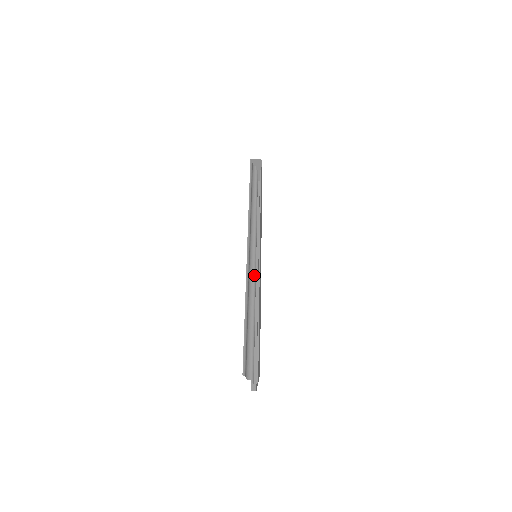
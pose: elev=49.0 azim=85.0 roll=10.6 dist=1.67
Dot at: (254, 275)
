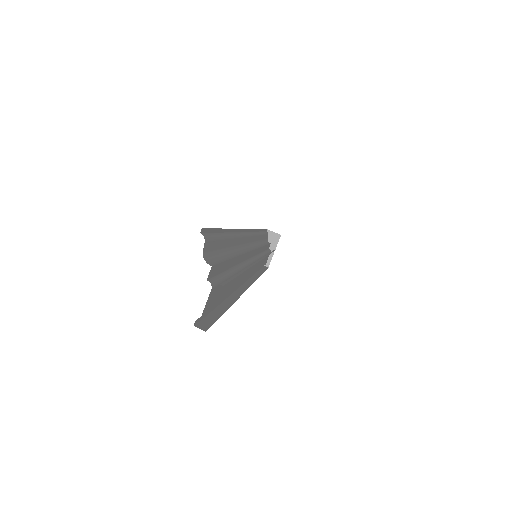
Dot at: (249, 260)
